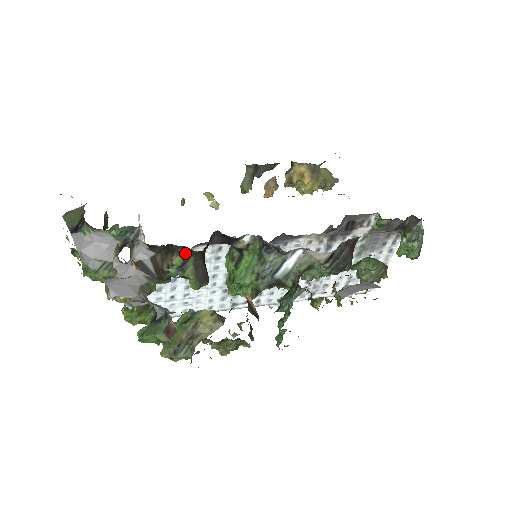
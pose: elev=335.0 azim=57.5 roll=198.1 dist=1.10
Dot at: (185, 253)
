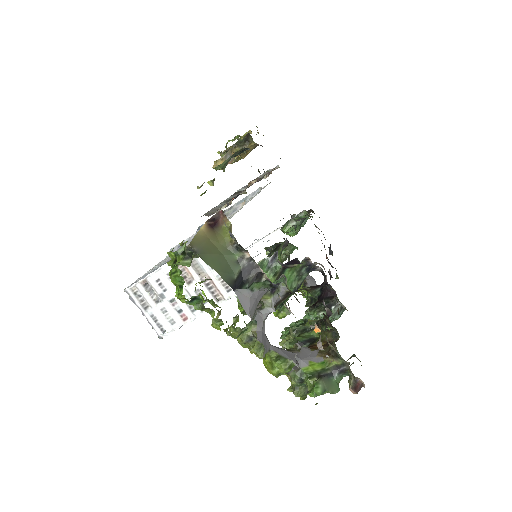
Dot at: (297, 291)
